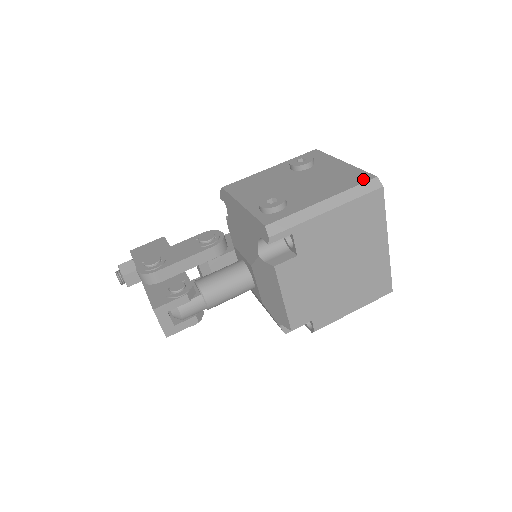
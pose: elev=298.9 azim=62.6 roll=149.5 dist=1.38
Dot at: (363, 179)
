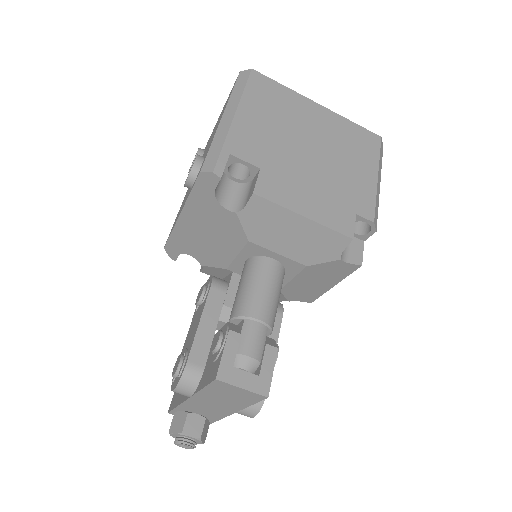
Dot at: occluded
